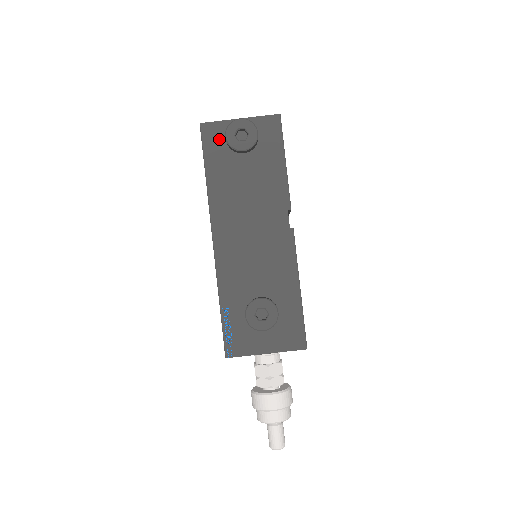
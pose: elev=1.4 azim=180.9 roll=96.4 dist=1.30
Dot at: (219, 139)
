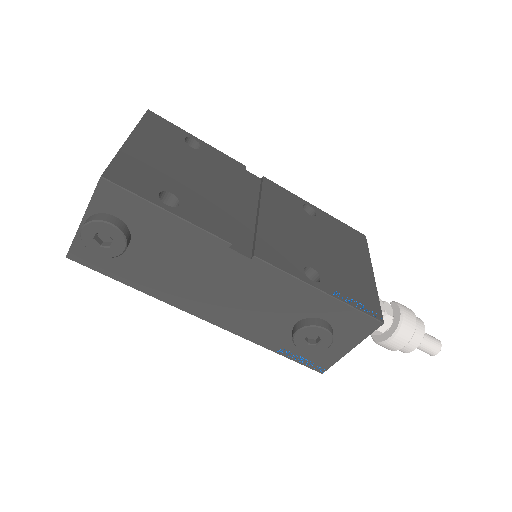
Dot at: occluded
